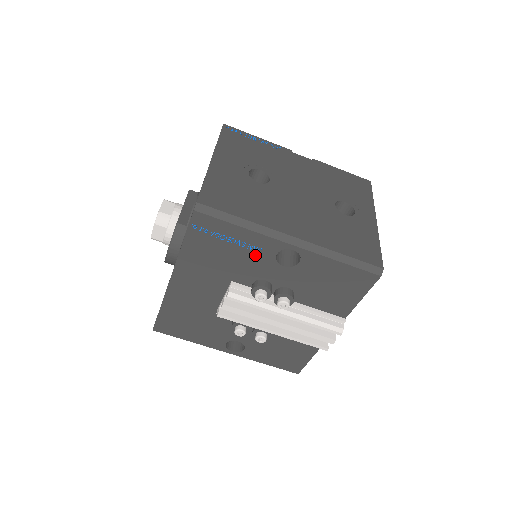
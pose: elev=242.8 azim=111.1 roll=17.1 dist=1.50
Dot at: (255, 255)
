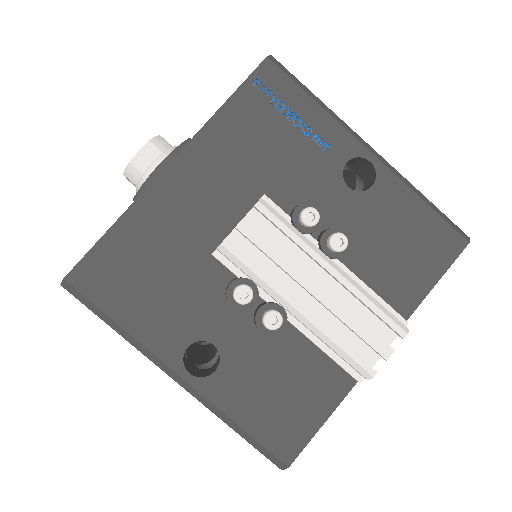
Dot at: (317, 156)
